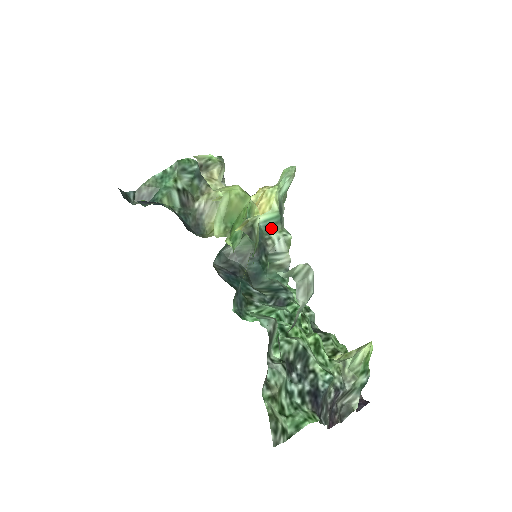
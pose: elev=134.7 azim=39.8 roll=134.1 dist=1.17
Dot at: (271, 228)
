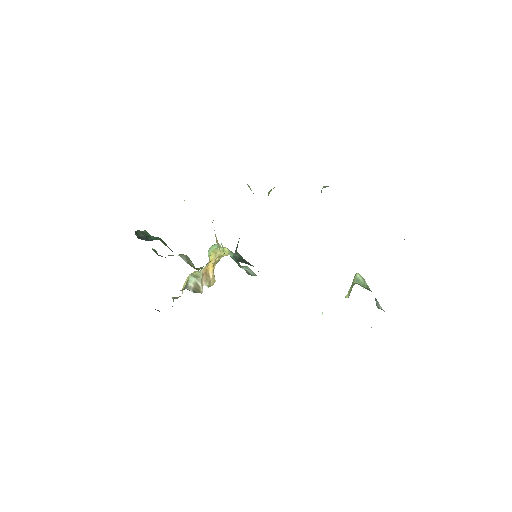
Dot at: (237, 263)
